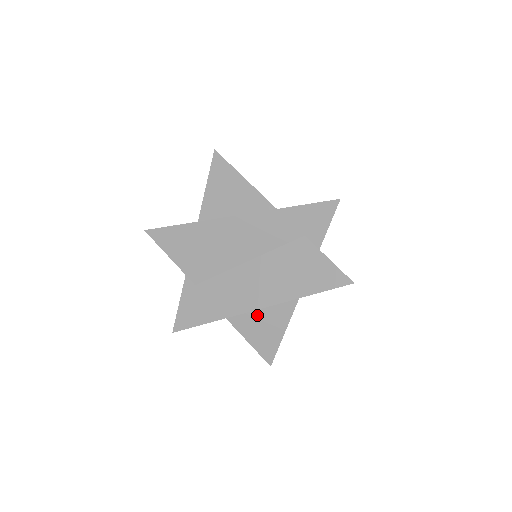
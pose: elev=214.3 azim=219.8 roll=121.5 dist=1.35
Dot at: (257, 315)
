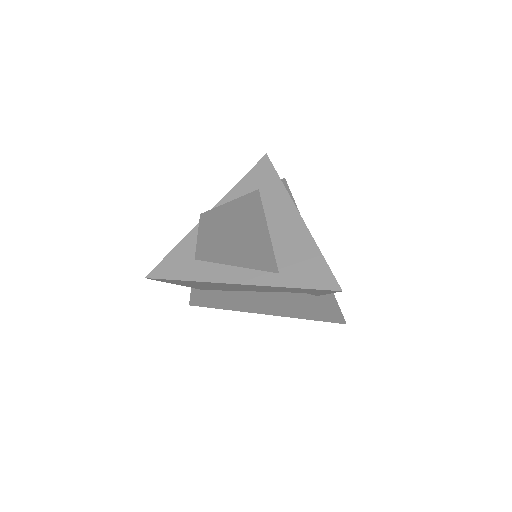
Dot at: occluded
